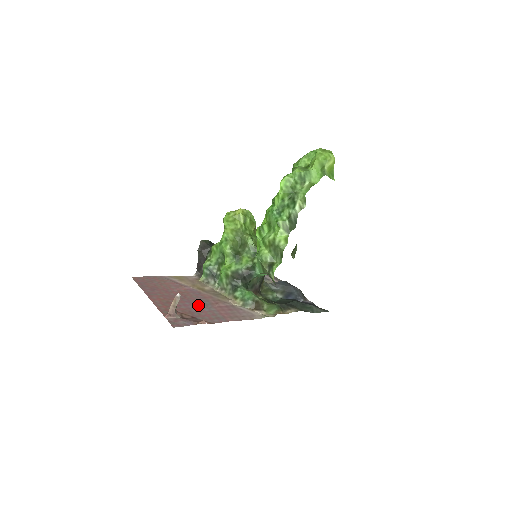
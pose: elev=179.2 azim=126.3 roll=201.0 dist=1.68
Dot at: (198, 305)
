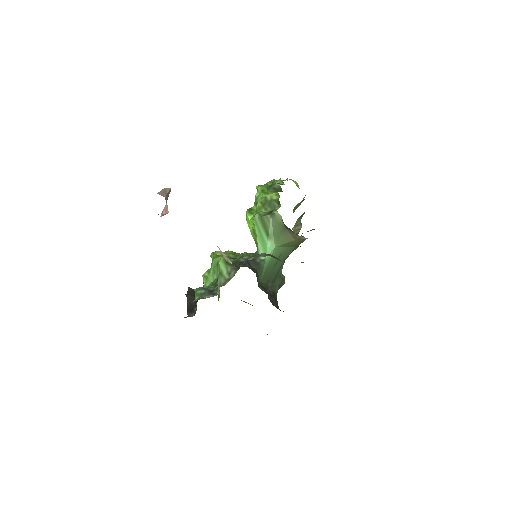
Dot at: occluded
